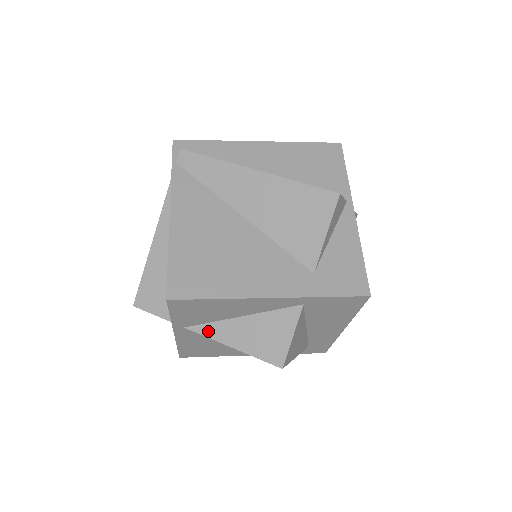
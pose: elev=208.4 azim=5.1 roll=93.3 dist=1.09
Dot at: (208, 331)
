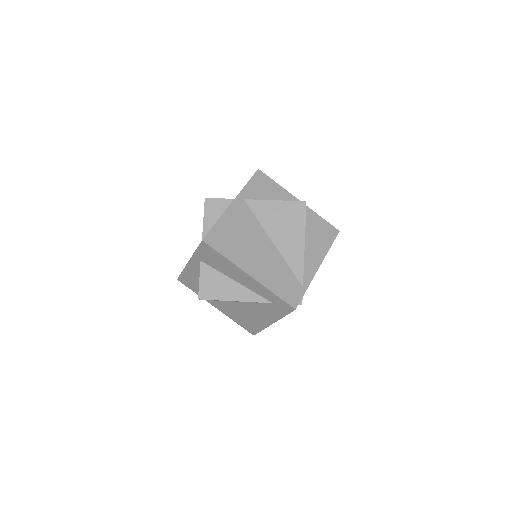
Dot at: occluded
